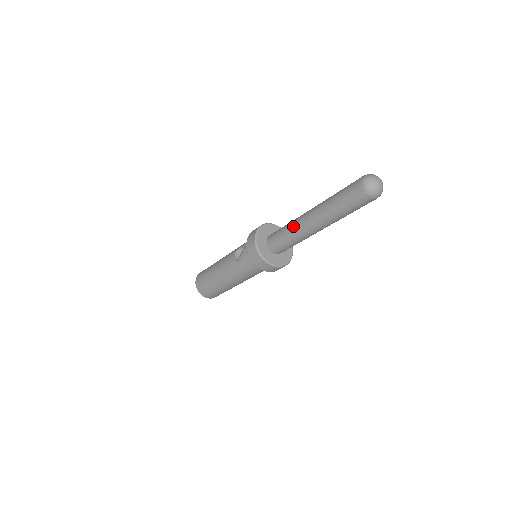
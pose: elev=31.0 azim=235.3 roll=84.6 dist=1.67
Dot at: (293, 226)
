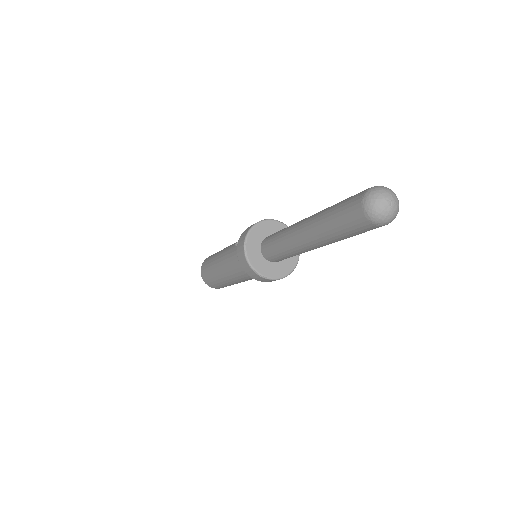
Dot at: (290, 226)
